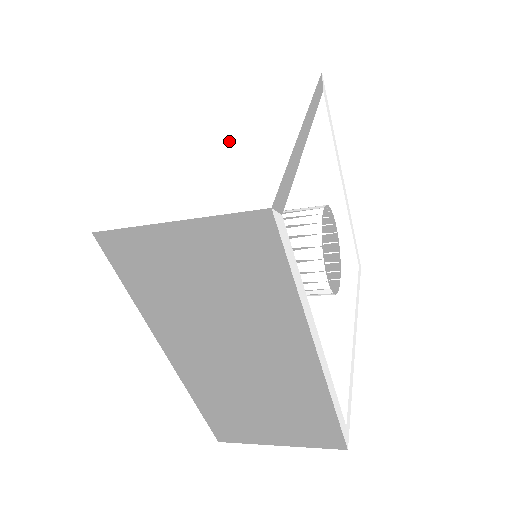
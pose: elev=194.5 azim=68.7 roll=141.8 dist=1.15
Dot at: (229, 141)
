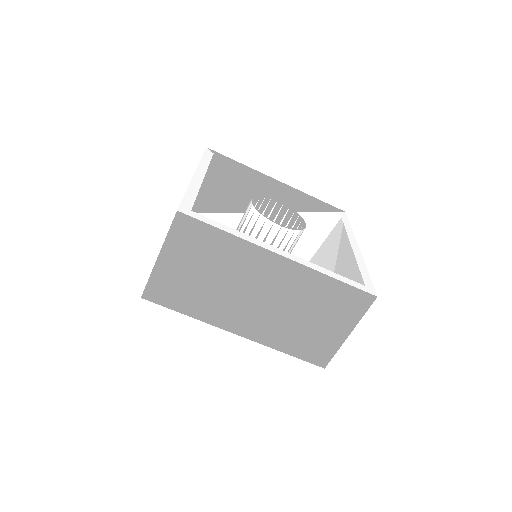
Dot at: occluded
